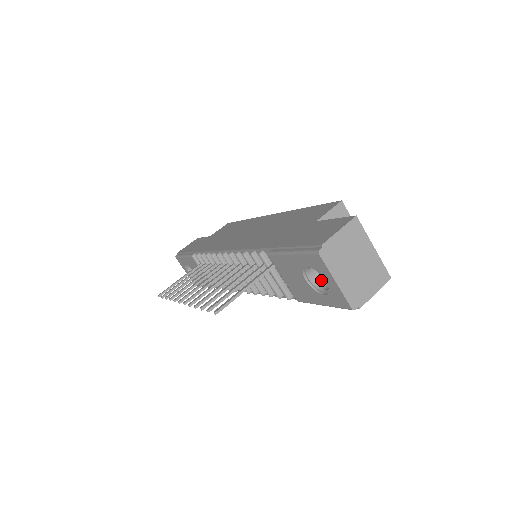
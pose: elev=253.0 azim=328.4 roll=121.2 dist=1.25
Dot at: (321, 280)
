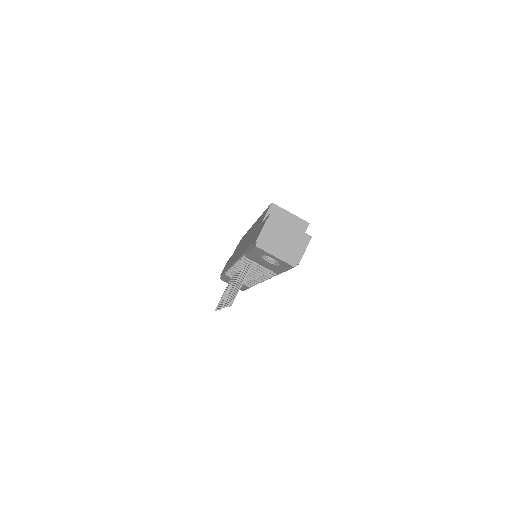
Dot at: occluded
